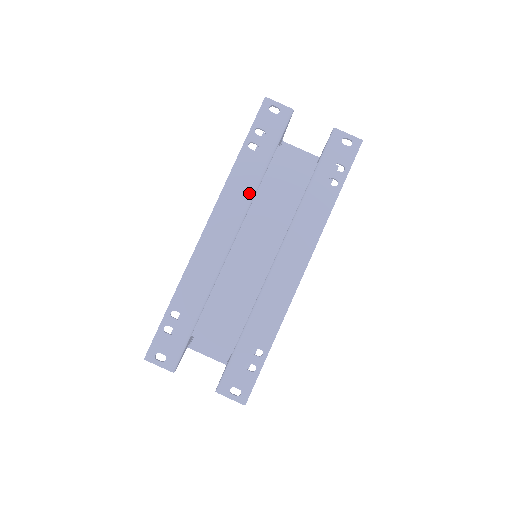
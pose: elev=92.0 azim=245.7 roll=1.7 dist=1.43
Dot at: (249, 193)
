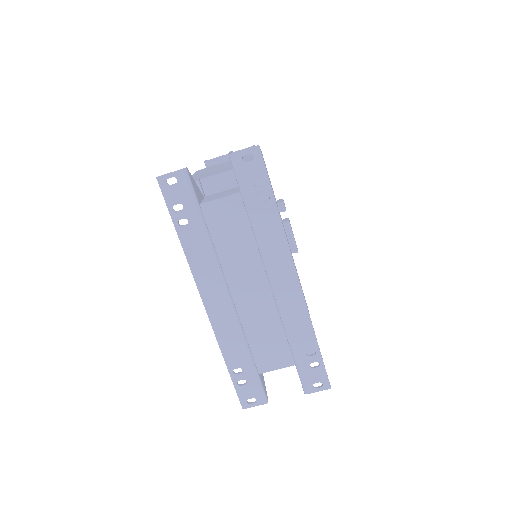
Dot at: (211, 258)
